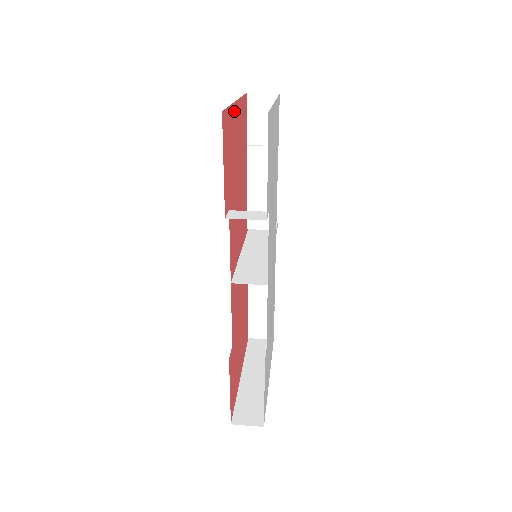
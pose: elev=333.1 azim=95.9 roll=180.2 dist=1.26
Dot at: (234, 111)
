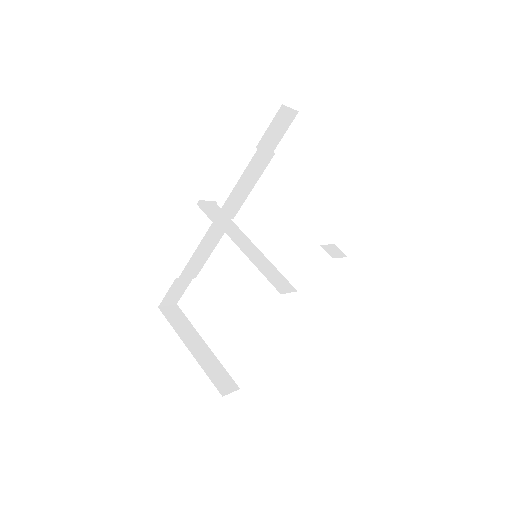
Dot at: occluded
